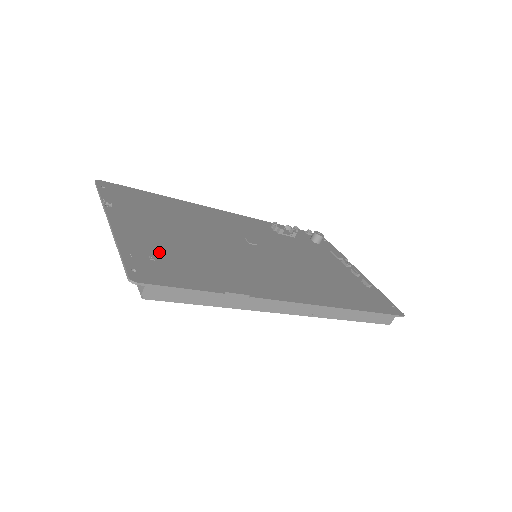
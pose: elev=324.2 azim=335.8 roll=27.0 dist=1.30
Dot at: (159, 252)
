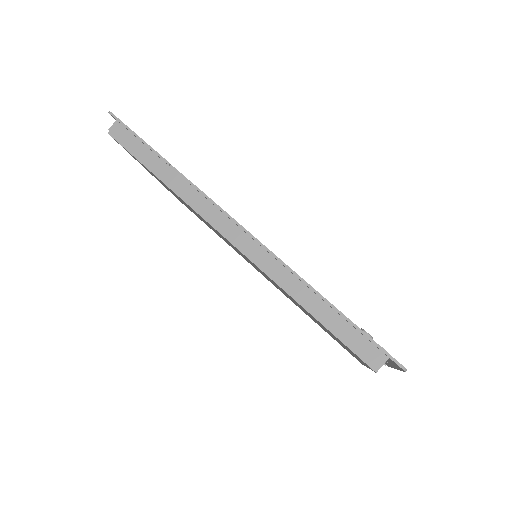
Dot at: occluded
